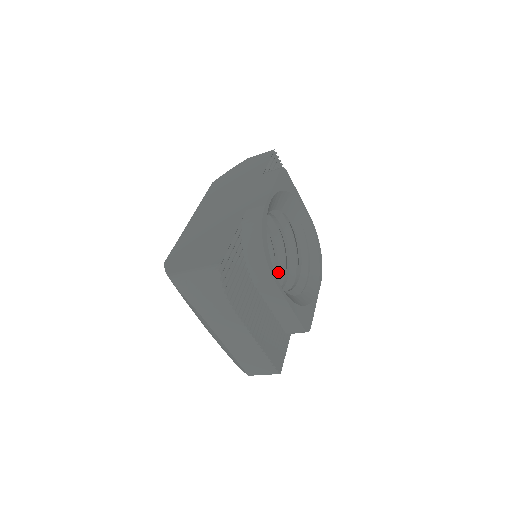
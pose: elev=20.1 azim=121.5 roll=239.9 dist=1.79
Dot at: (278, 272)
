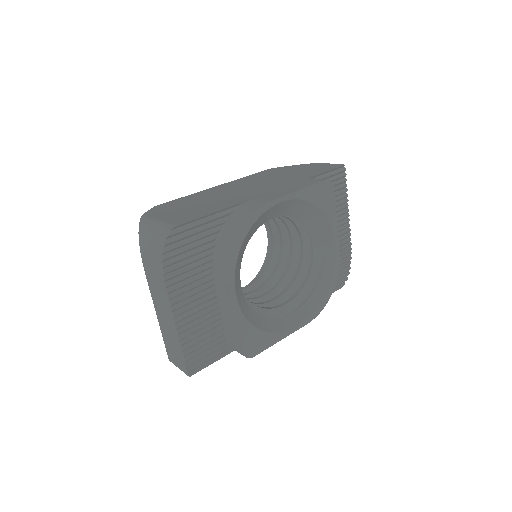
Dot at: (276, 288)
